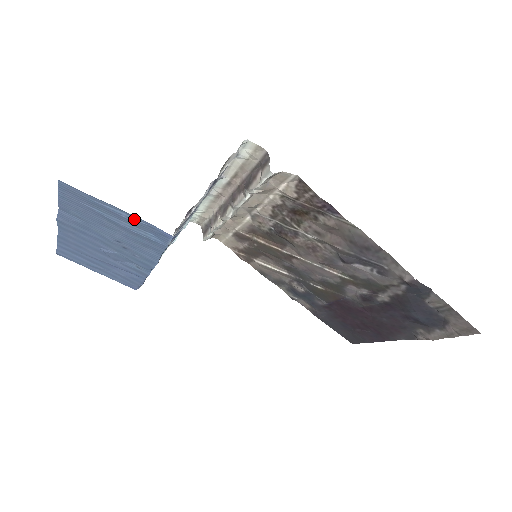
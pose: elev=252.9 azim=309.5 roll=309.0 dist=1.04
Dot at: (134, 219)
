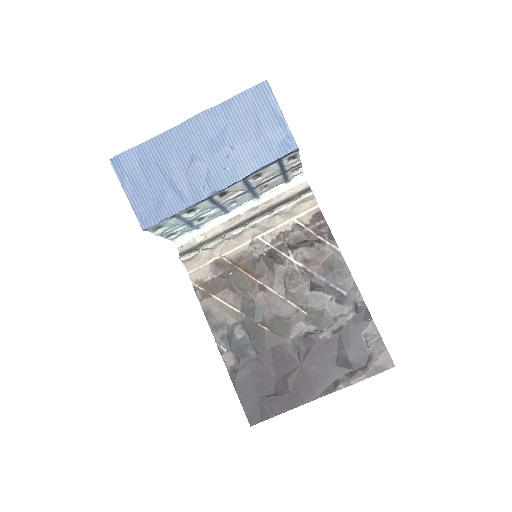
Dot at: (282, 126)
